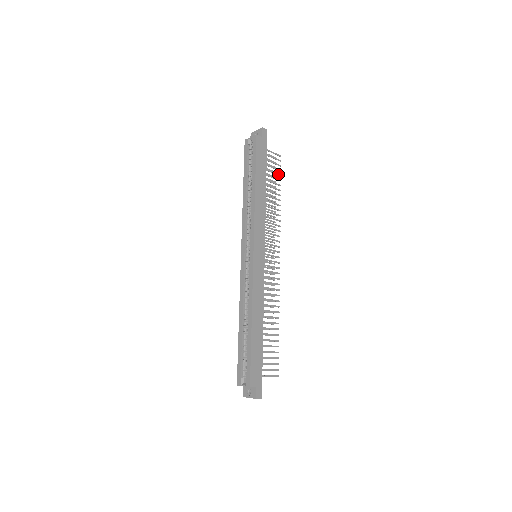
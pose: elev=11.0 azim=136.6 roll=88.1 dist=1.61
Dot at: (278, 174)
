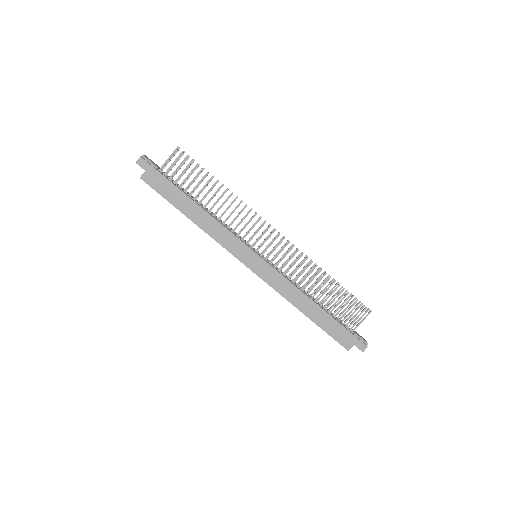
Dot at: (194, 167)
